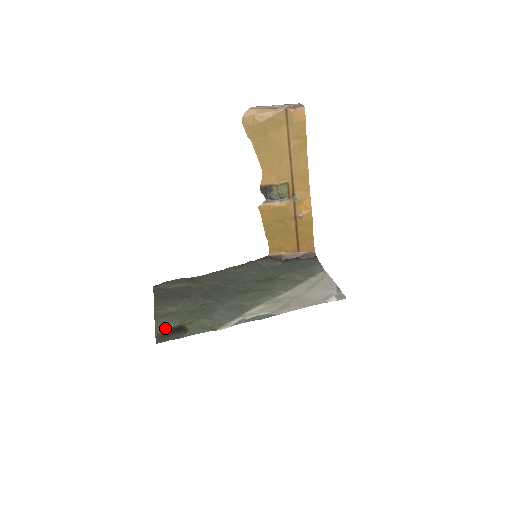
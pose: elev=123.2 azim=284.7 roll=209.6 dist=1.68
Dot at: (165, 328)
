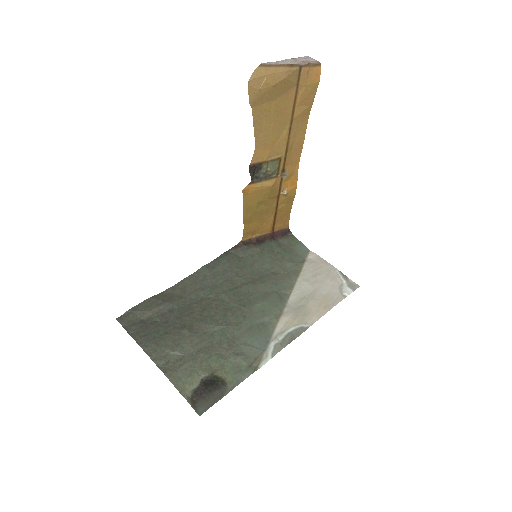
Dot at: (192, 387)
